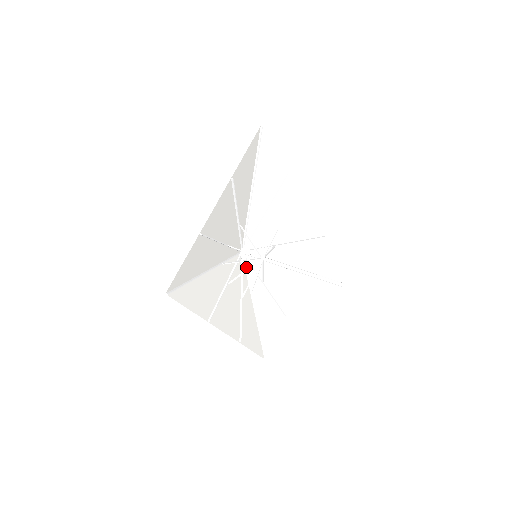
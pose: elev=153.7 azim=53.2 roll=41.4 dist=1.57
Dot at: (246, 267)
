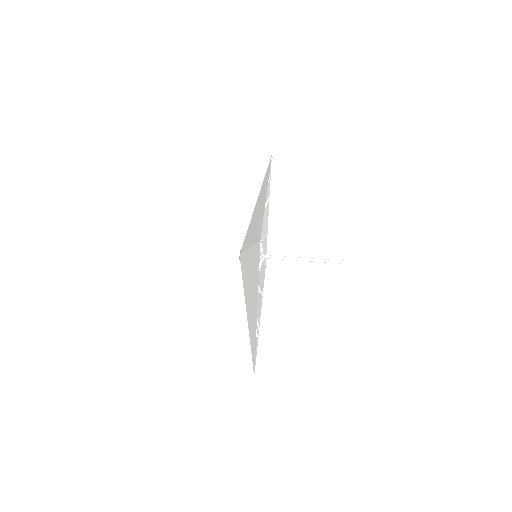
Dot at: occluded
